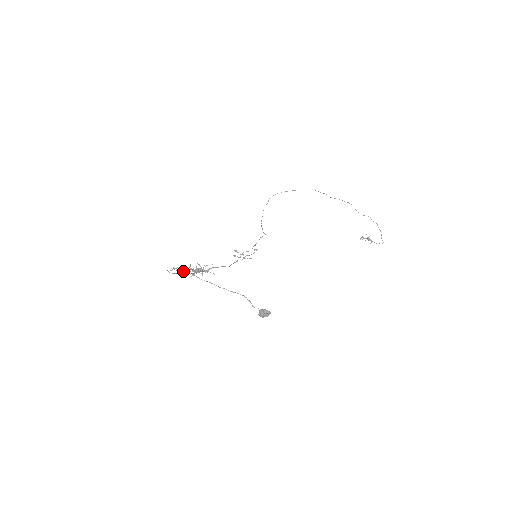
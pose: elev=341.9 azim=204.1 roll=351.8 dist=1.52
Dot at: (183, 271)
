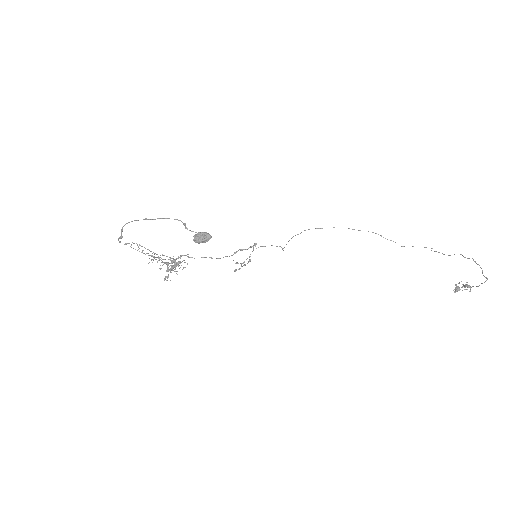
Dot at: (145, 254)
